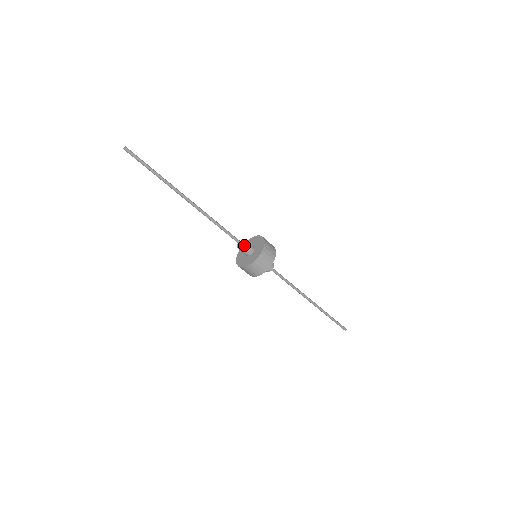
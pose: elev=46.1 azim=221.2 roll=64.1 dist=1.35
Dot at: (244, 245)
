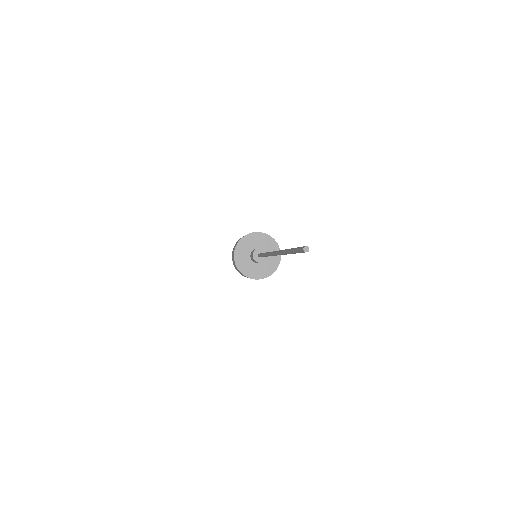
Dot at: (258, 262)
